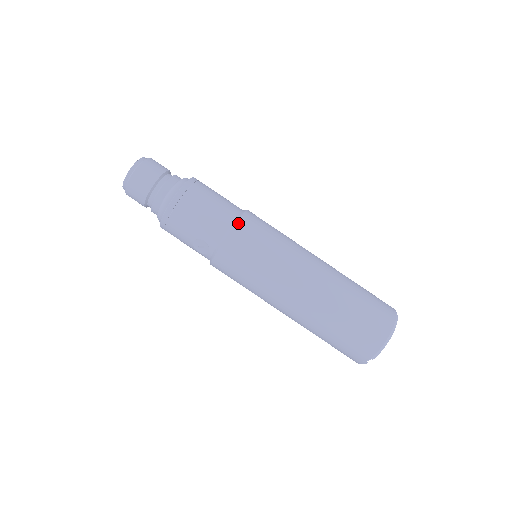
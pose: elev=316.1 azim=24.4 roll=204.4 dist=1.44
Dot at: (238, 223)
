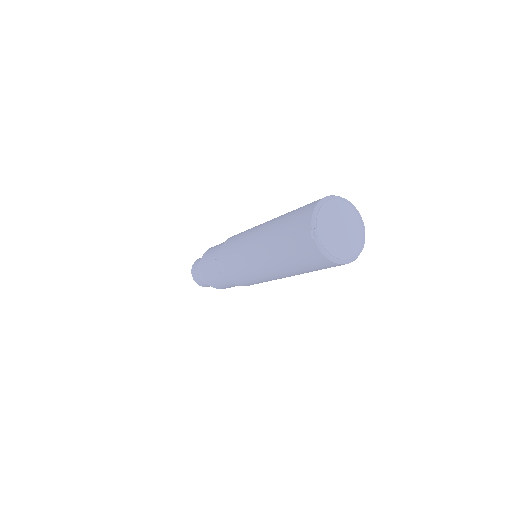
Dot at: occluded
